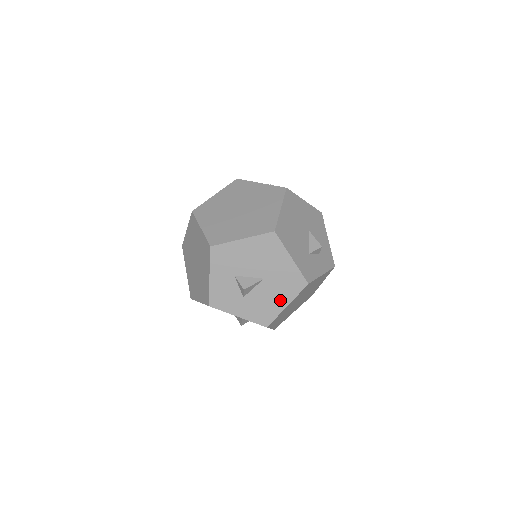
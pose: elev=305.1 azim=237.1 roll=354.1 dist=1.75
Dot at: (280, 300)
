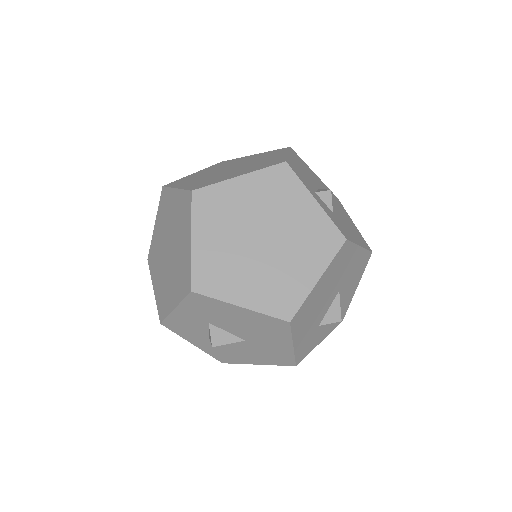
Dot at: (252, 358)
